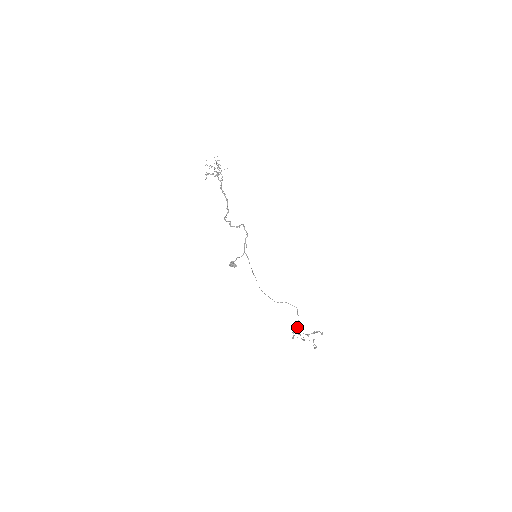
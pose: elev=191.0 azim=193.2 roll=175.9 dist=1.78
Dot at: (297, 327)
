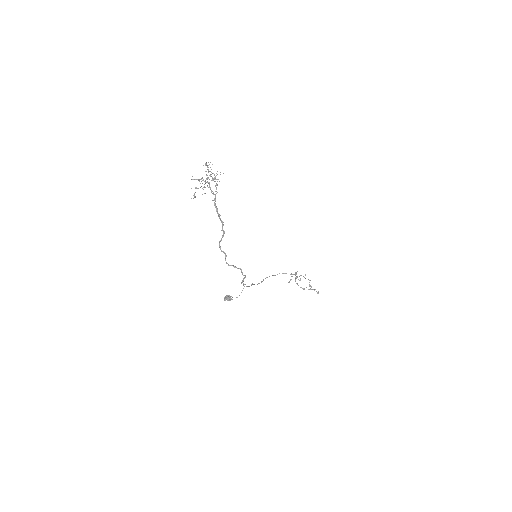
Dot at: (295, 274)
